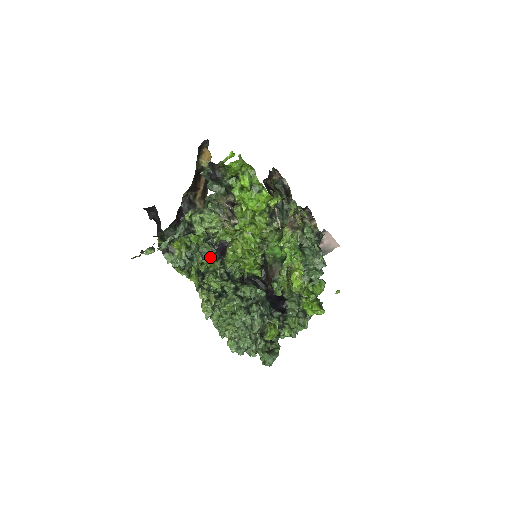
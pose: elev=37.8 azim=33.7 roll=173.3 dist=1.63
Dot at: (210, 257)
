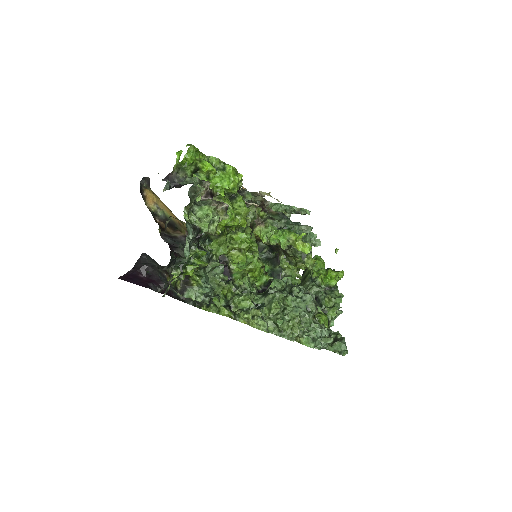
Dot at: (223, 275)
